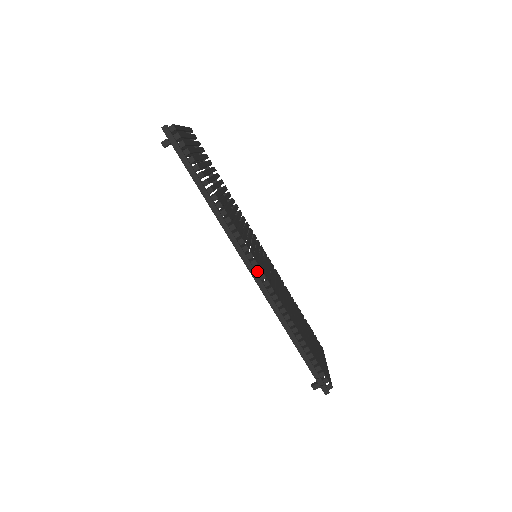
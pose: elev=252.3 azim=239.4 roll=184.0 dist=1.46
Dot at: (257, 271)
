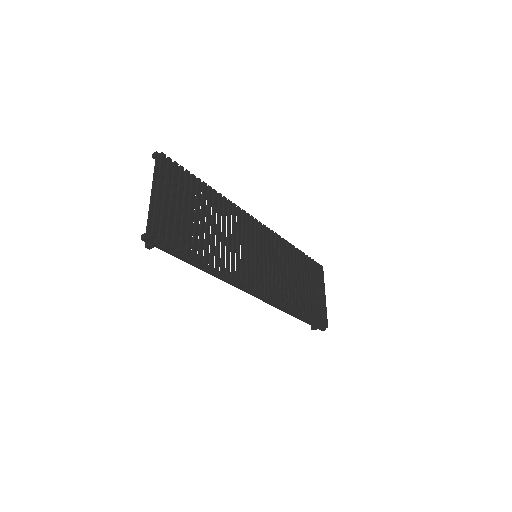
Dot at: (259, 294)
